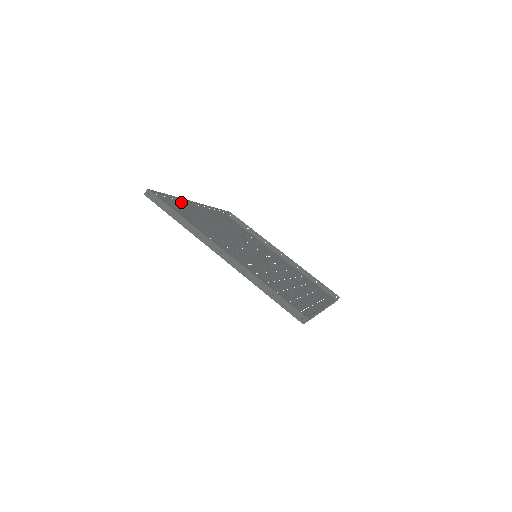
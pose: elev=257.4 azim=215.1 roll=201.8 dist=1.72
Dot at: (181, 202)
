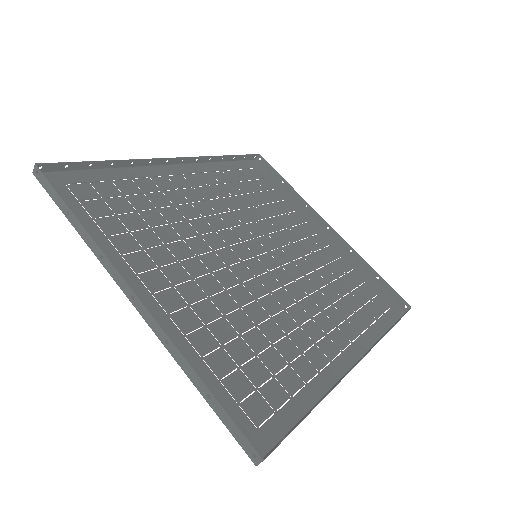
Dot at: (138, 164)
